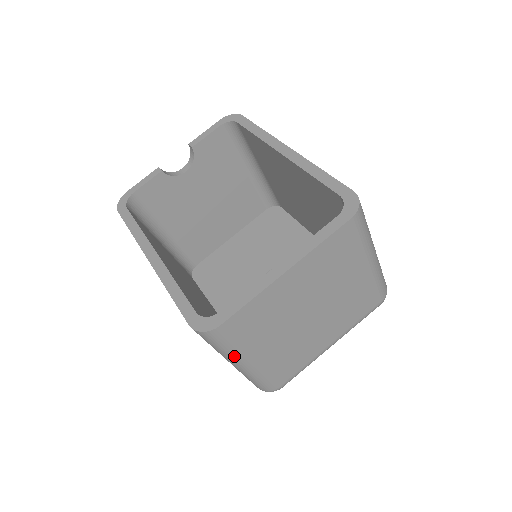
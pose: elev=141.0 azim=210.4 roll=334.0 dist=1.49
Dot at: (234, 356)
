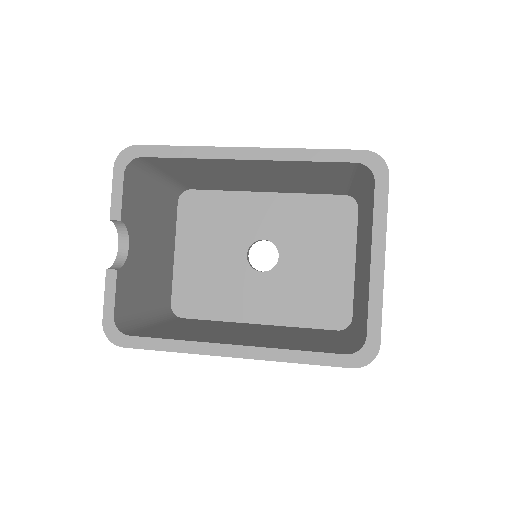
Dot at: occluded
